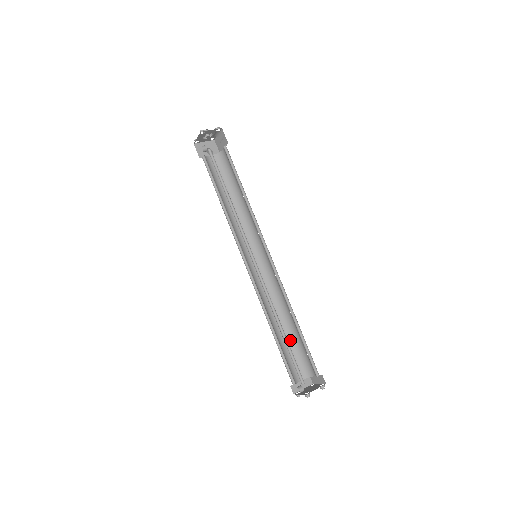
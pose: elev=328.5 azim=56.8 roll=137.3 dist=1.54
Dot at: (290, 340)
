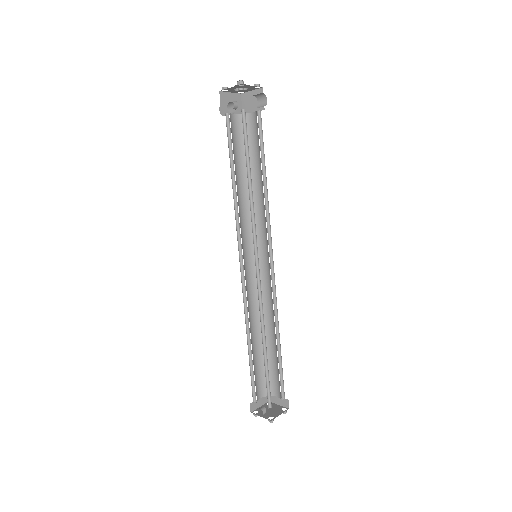
Dot at: (261, 354)
